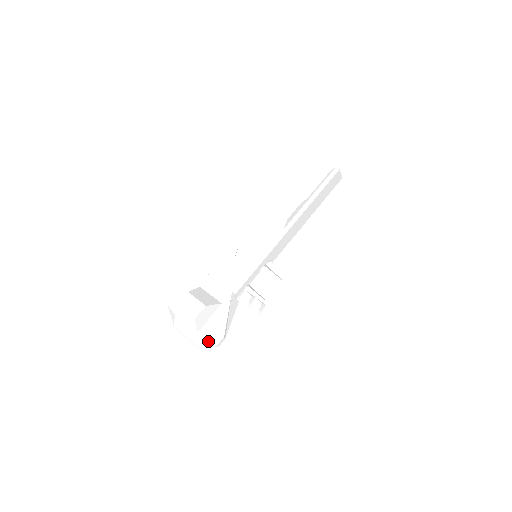
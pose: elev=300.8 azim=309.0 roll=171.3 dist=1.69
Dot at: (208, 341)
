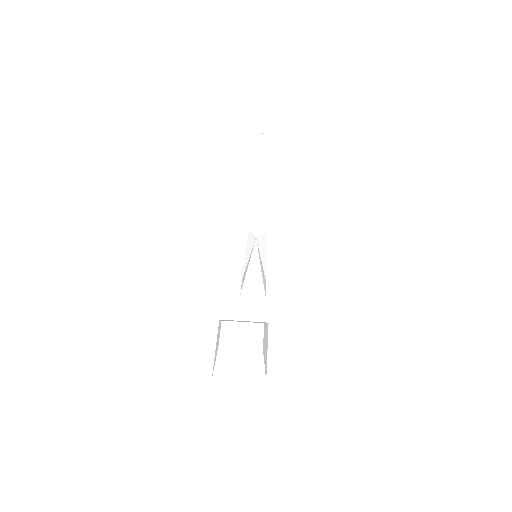
Dot at: (284, 389)
